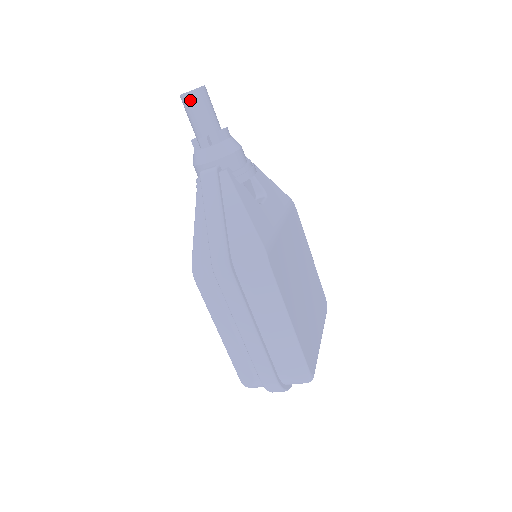
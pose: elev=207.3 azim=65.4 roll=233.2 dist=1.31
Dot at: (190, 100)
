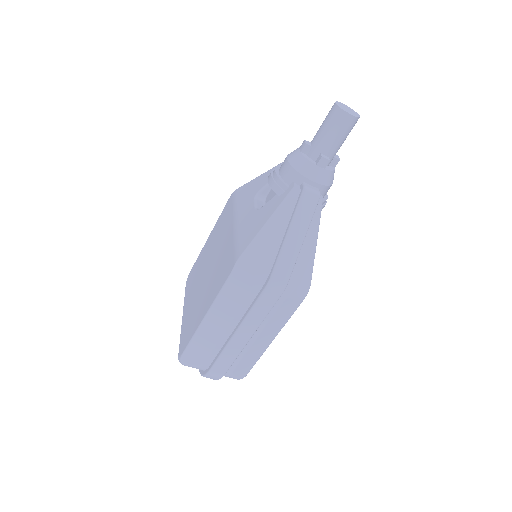
Dot at: (346, 122)
